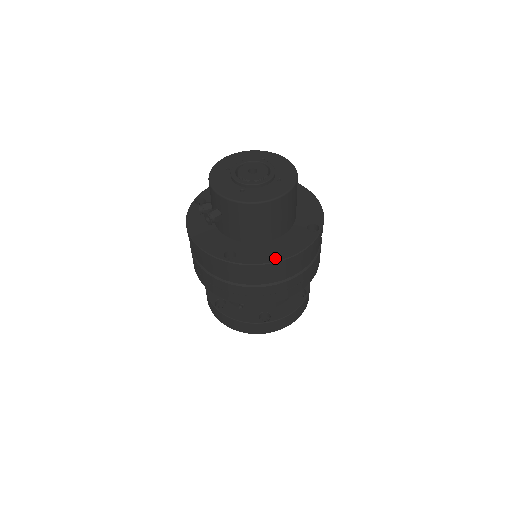
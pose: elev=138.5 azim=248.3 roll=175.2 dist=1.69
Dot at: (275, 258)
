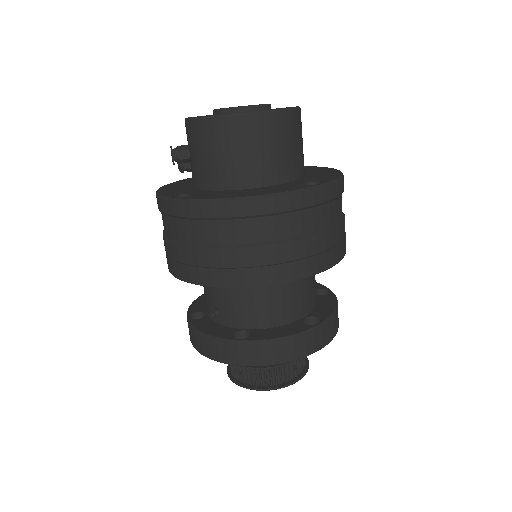
Dot at: (233, 196)
